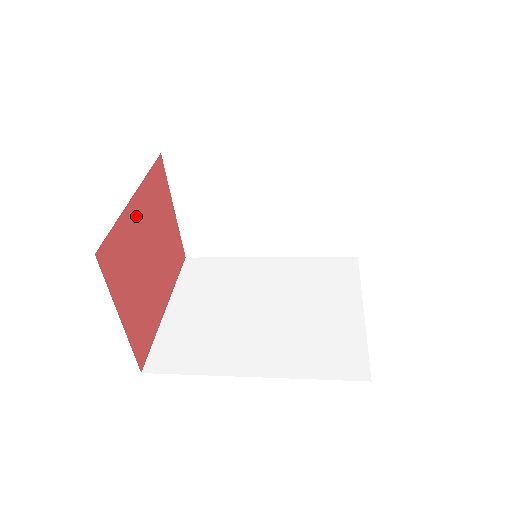
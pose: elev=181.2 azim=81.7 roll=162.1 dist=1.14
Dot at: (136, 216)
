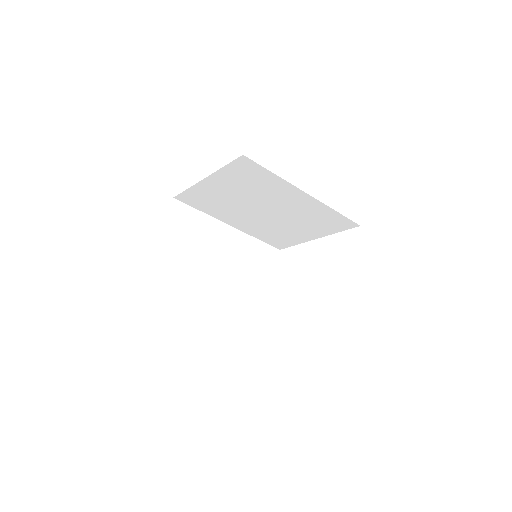
Dot at: occluded
